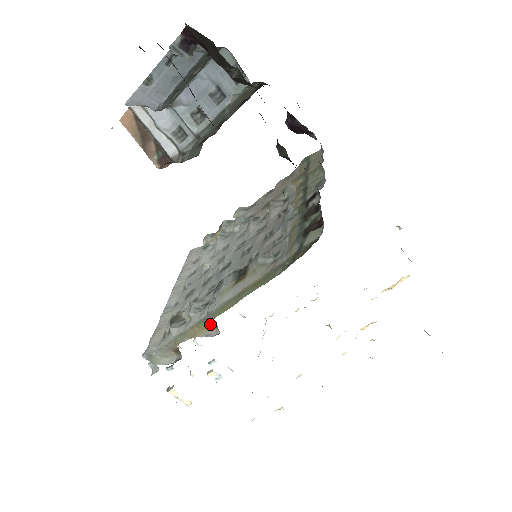
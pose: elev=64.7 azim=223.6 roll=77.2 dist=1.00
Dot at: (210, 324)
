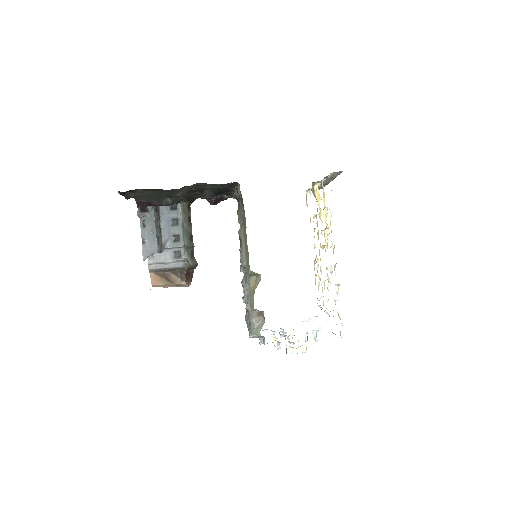
Dot at: (254, 278)
